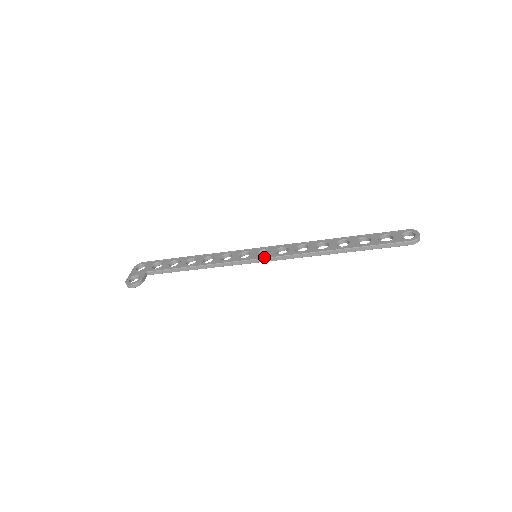
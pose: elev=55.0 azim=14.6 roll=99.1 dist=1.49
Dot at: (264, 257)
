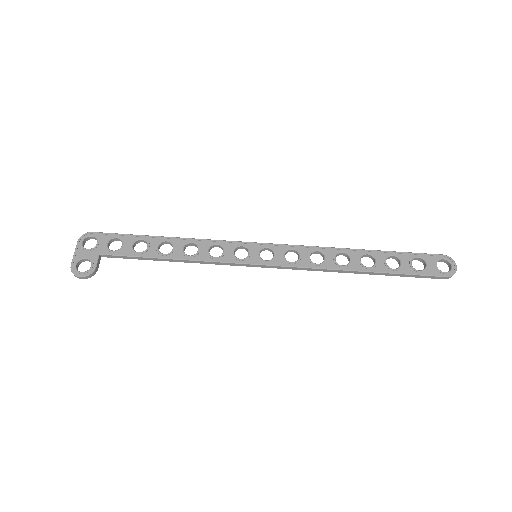
Dot at: (269, 264)
